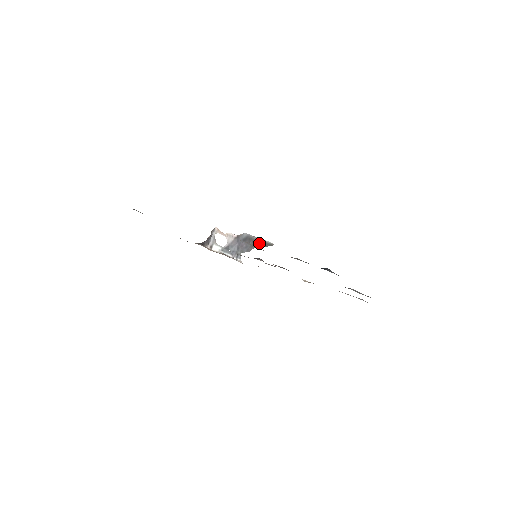
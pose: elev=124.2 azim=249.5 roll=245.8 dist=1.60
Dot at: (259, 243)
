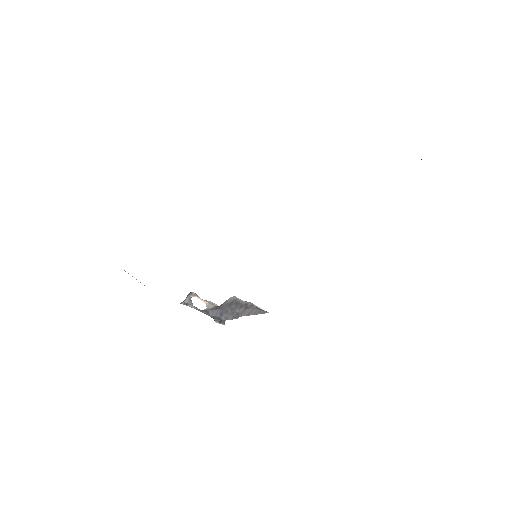
Dot at: (249, 309)
